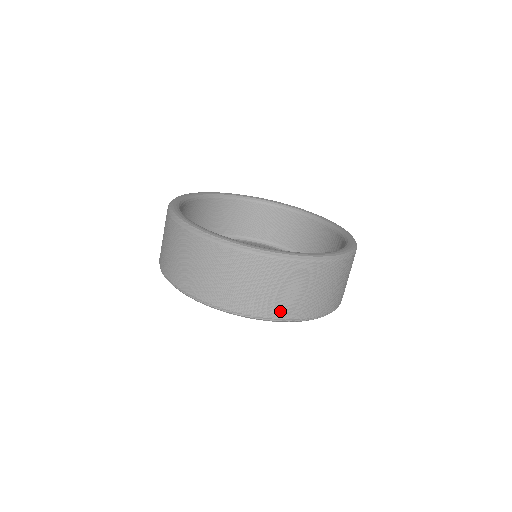
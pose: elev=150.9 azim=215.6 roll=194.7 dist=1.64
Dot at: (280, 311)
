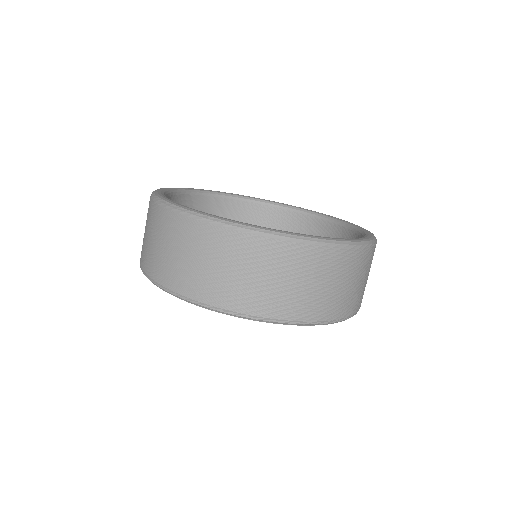
Dot at: (318, 311)
